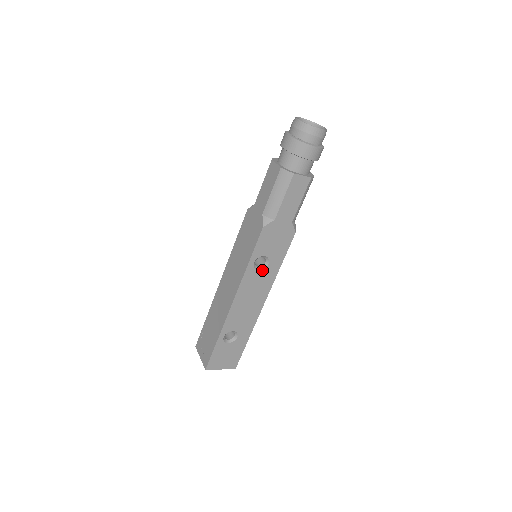
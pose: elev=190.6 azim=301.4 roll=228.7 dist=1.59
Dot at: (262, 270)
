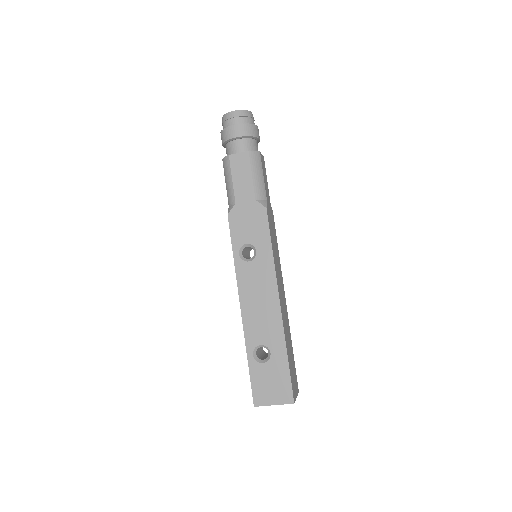
Dot at: (253, 261)
